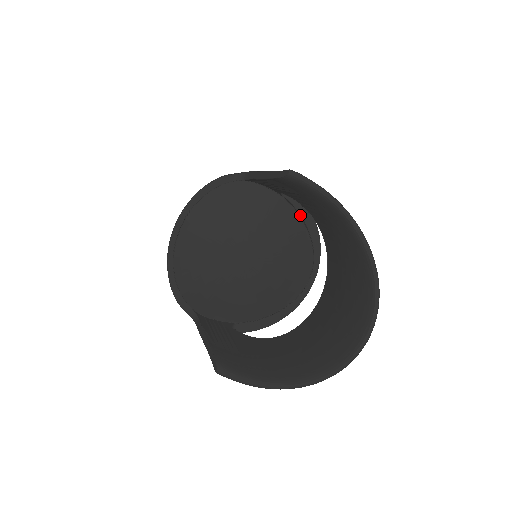
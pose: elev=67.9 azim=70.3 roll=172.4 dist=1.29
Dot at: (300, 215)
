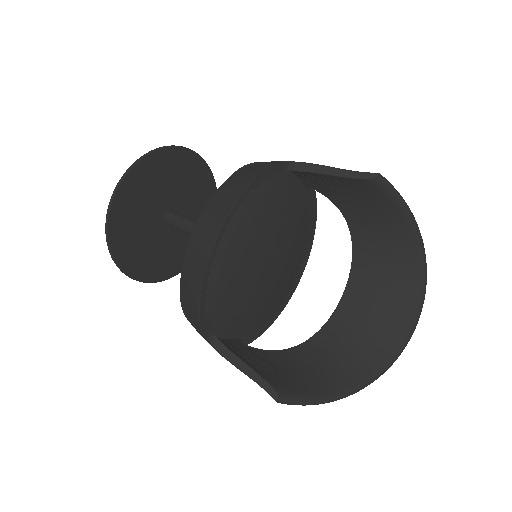
Dot at: (310, 212)
